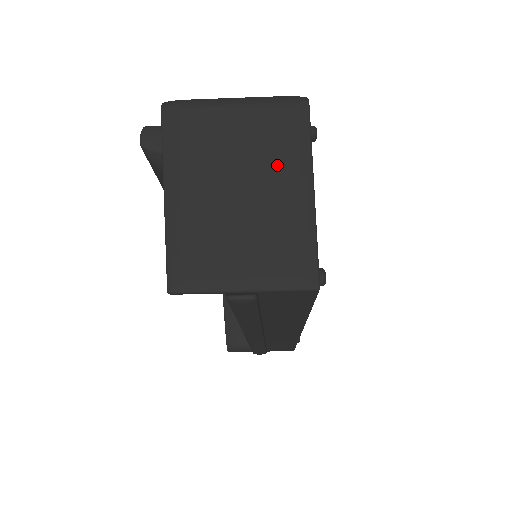
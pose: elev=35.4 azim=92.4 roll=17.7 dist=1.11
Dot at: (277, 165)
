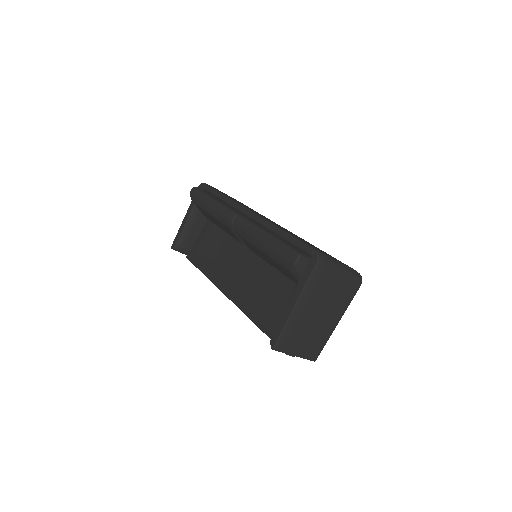
Dot at: (336, 310)
